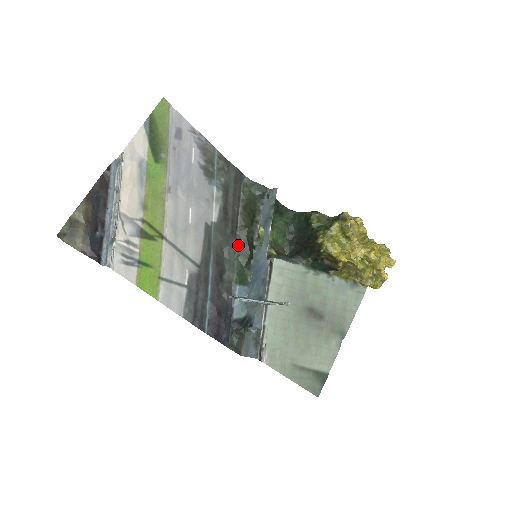
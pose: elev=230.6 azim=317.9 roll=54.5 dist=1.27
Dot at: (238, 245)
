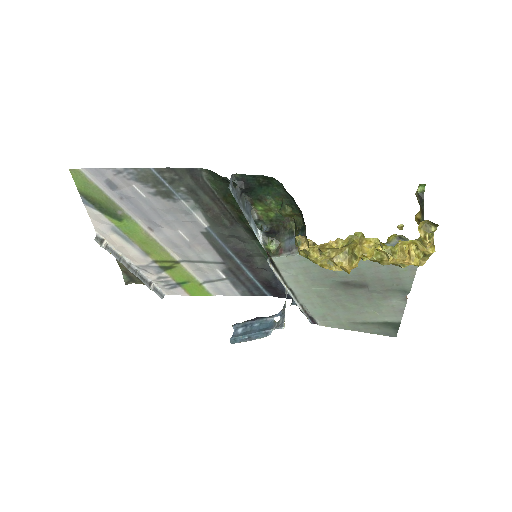
Dot at: (246, 231)
